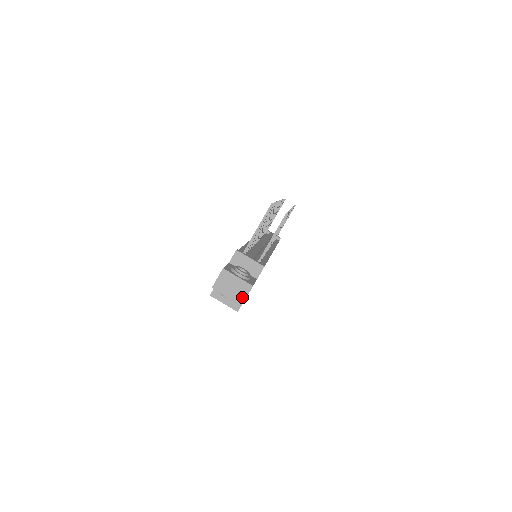
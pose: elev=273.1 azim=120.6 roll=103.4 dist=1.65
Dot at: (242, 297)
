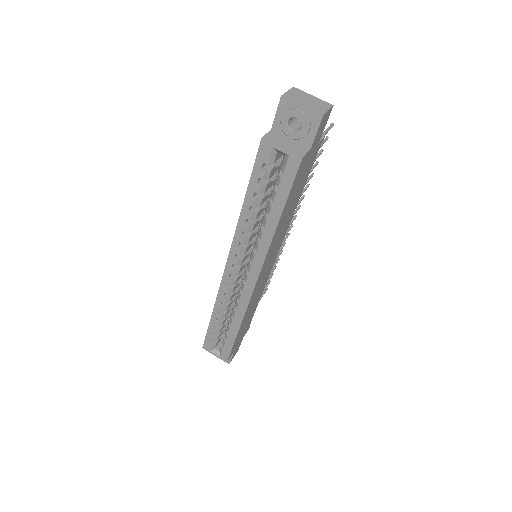
Dot at: (322, 110)
